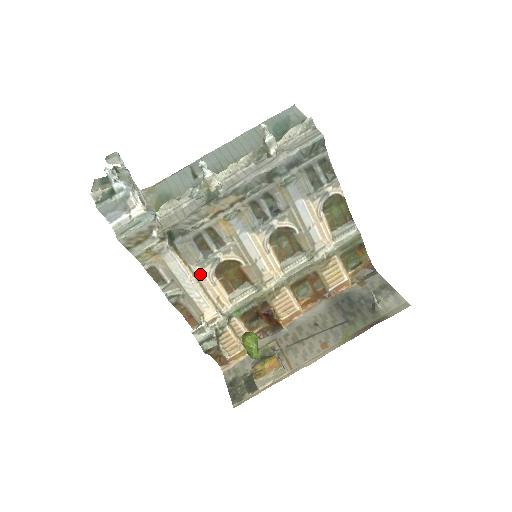
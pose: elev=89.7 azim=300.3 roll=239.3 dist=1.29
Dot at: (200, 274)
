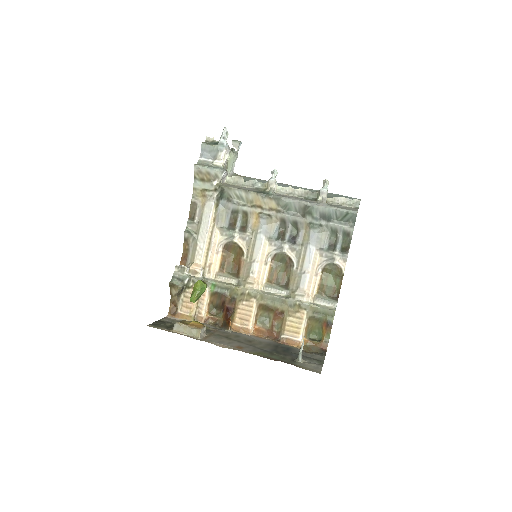
Dot at: (216, 237)
